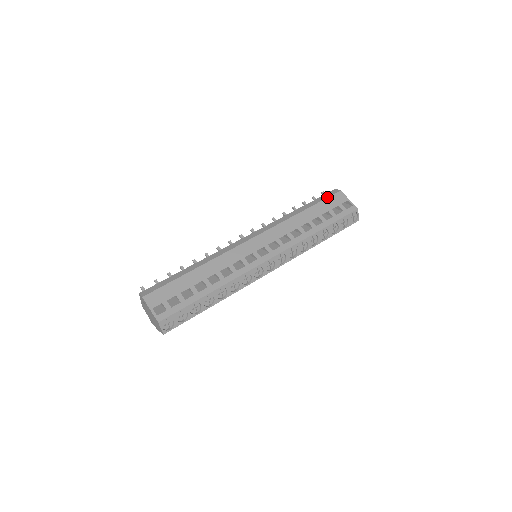
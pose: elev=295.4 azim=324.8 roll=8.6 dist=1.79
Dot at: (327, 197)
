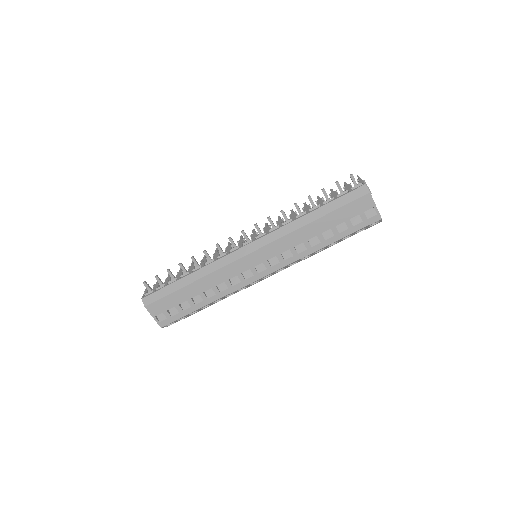
Dot at: (349, 202)
